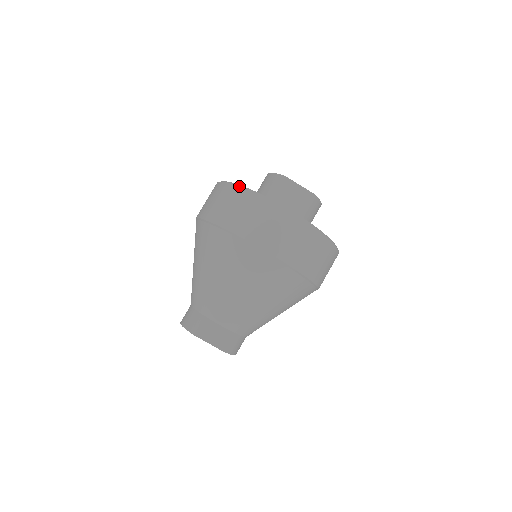
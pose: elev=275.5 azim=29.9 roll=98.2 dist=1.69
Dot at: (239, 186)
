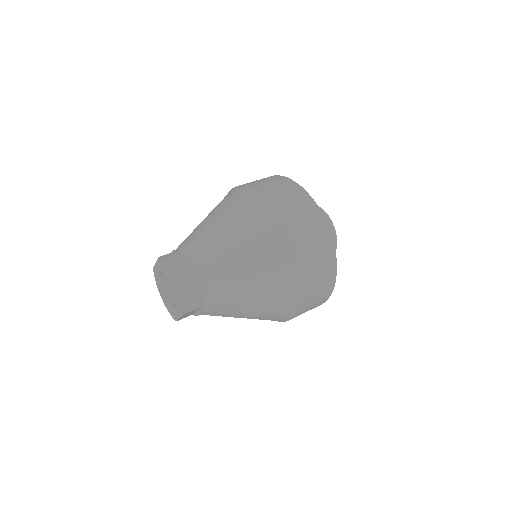
Dot at: occluded
